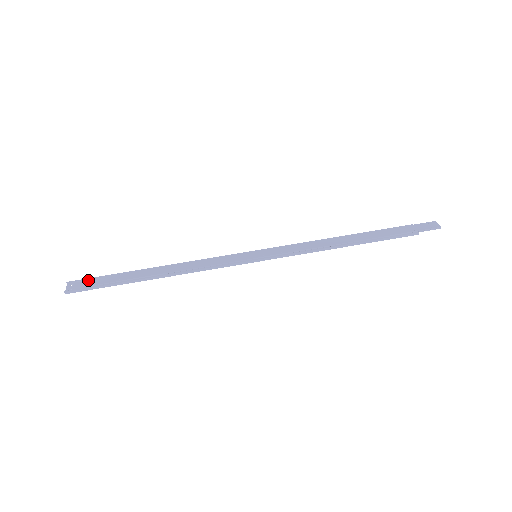
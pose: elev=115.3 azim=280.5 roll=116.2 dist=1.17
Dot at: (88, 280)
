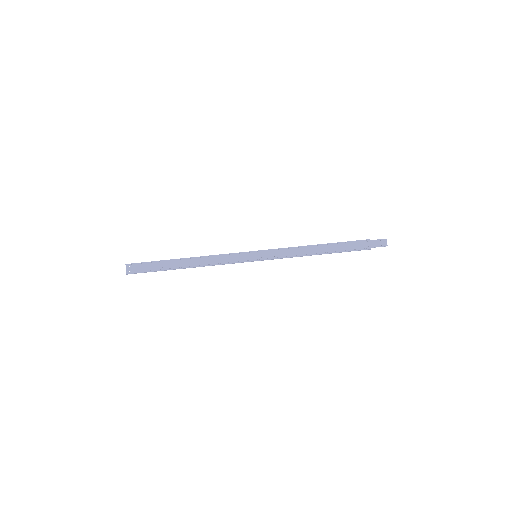
Dot at: (140, 263)
